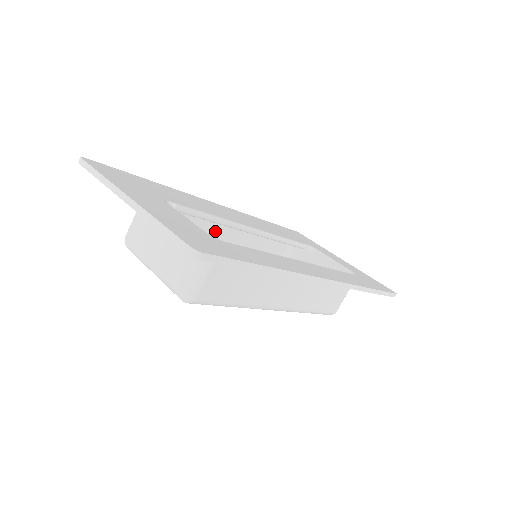
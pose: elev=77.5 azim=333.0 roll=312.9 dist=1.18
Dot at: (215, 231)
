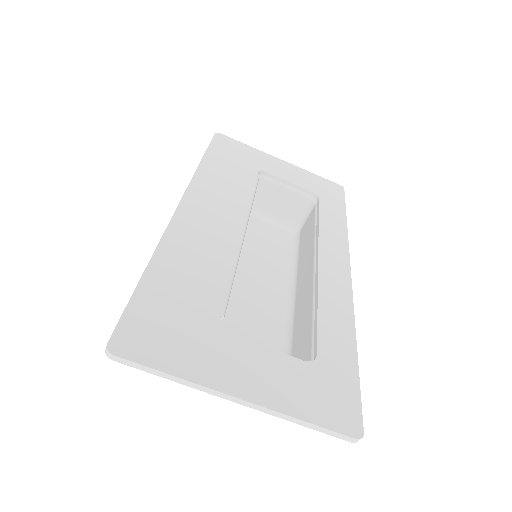
Dot at: occluded
